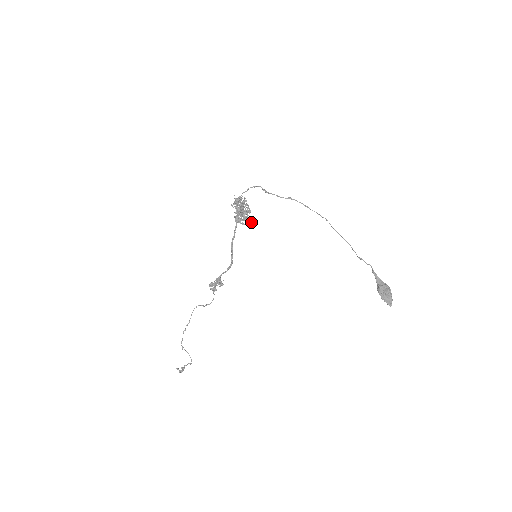
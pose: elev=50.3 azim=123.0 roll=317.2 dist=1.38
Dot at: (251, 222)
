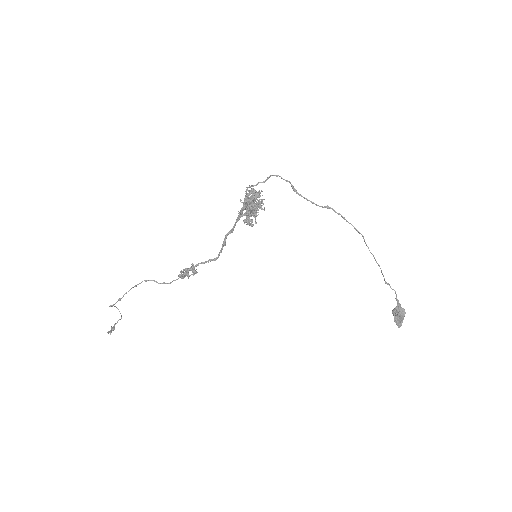
Dot at: (257, 215)
